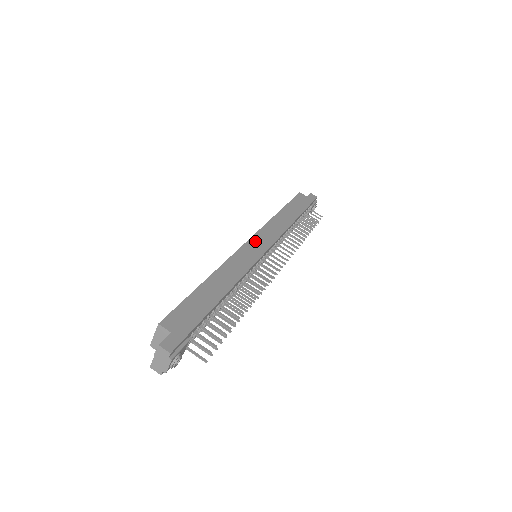
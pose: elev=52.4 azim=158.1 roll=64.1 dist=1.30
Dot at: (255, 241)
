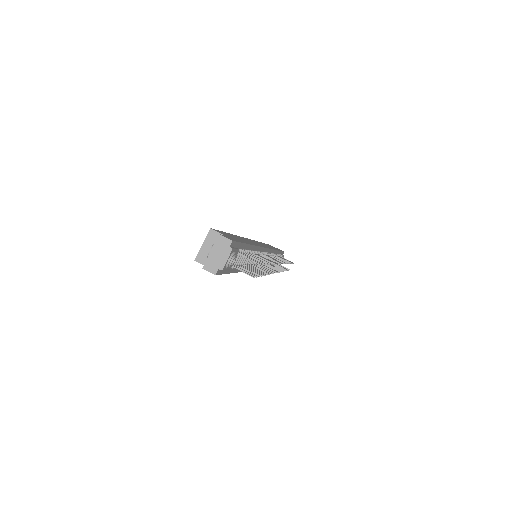
Dot at: occluded
